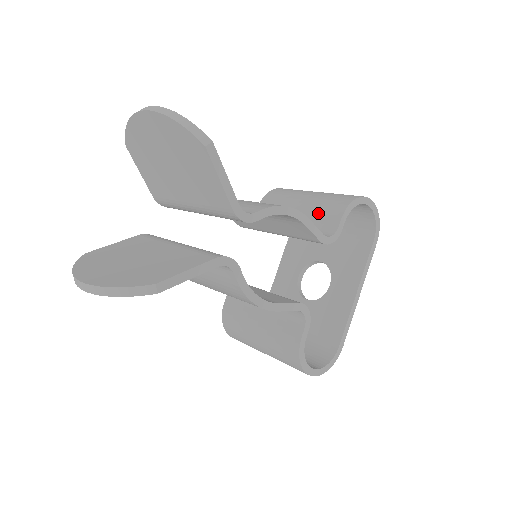
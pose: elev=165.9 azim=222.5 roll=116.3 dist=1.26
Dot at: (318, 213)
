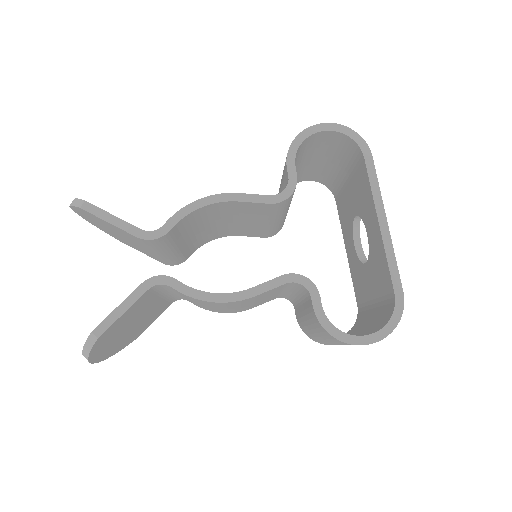
Dot at: (283, 178)
